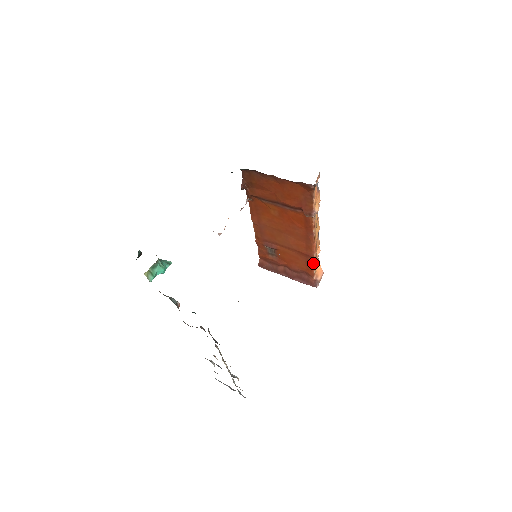
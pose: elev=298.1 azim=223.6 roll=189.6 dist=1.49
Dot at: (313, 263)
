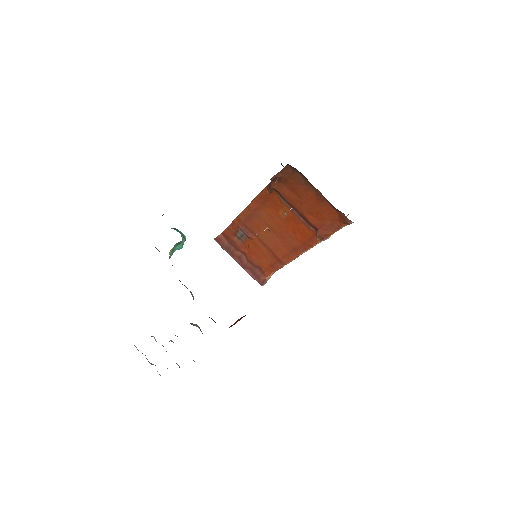
Dot at: (278, 268)
